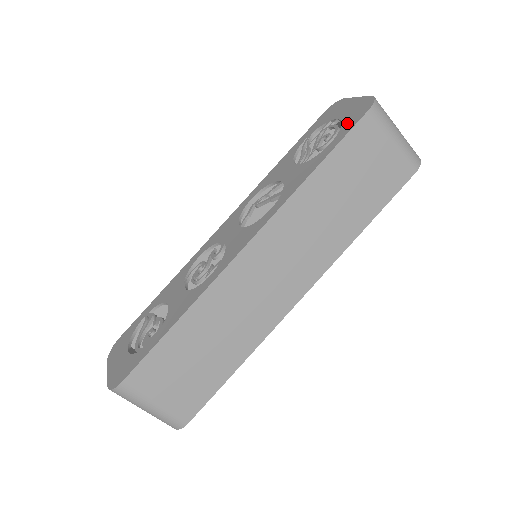
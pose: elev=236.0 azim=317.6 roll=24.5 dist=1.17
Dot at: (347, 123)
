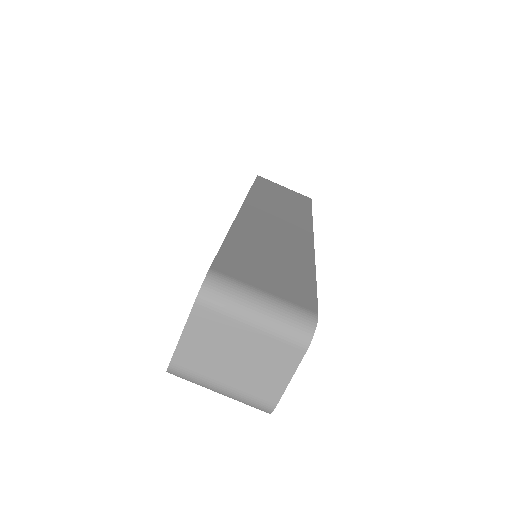
Dot at: occluded
